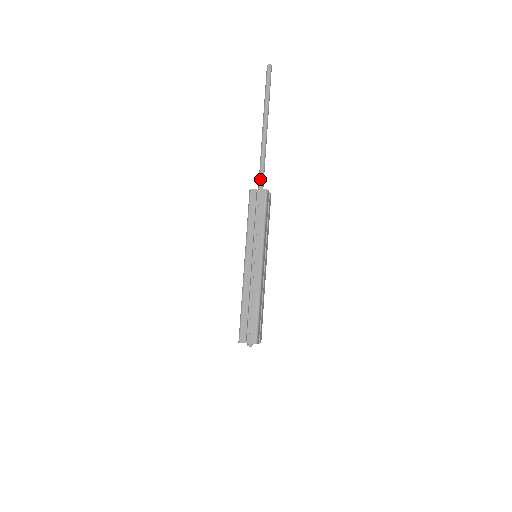
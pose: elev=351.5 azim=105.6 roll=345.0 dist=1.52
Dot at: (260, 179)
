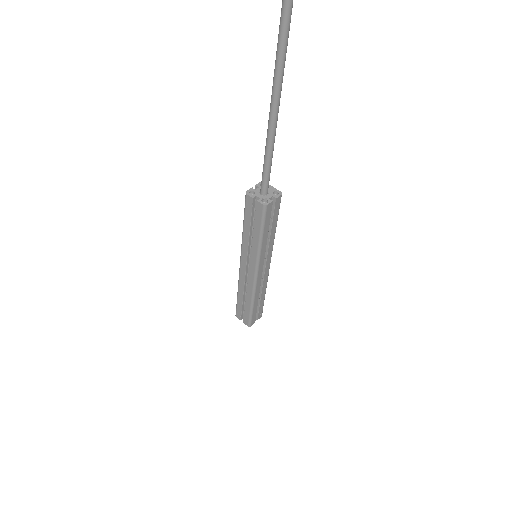
Dot at: (262, 180)
